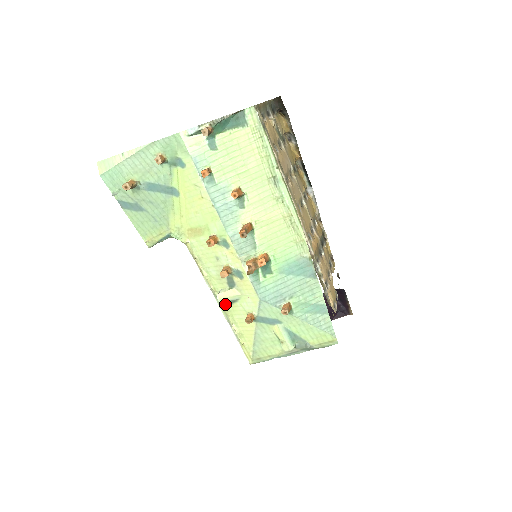
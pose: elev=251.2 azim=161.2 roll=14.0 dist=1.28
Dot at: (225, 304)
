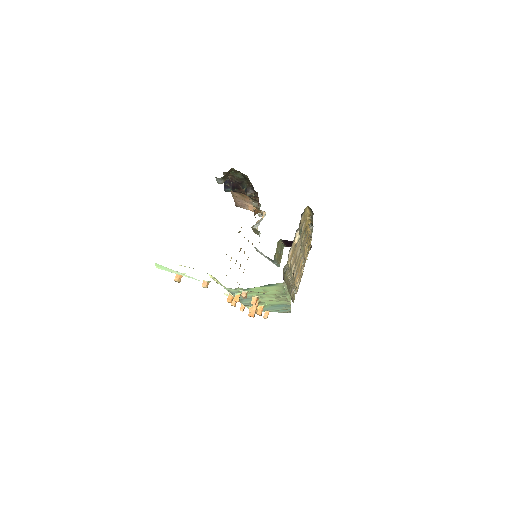
Dot at: occluded
